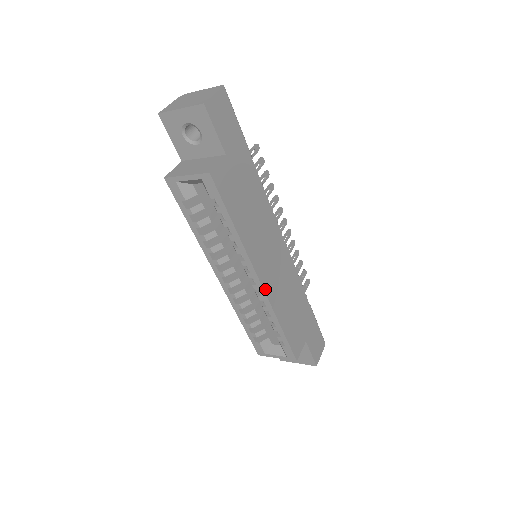
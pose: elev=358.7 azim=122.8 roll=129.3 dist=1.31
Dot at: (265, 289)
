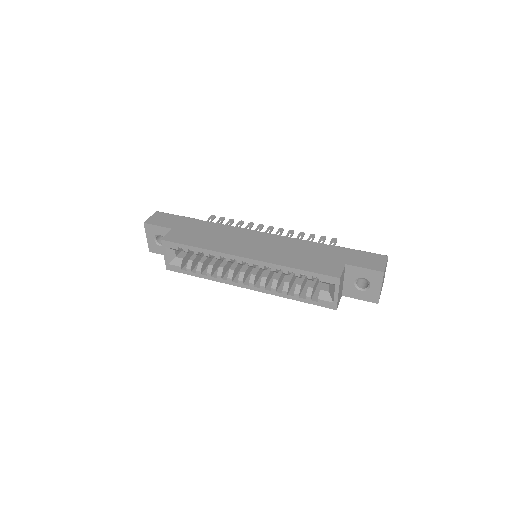
Dot at: (254, 259)
